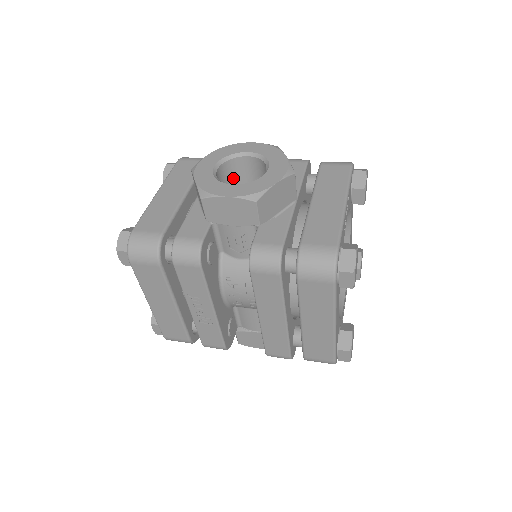
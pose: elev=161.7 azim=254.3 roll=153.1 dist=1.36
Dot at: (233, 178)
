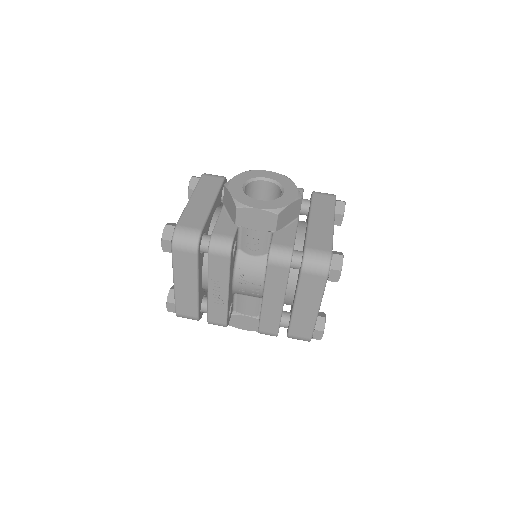
Dot at: (251, 195)
